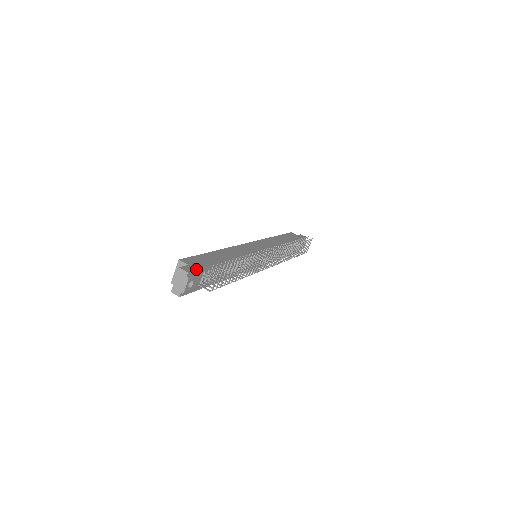
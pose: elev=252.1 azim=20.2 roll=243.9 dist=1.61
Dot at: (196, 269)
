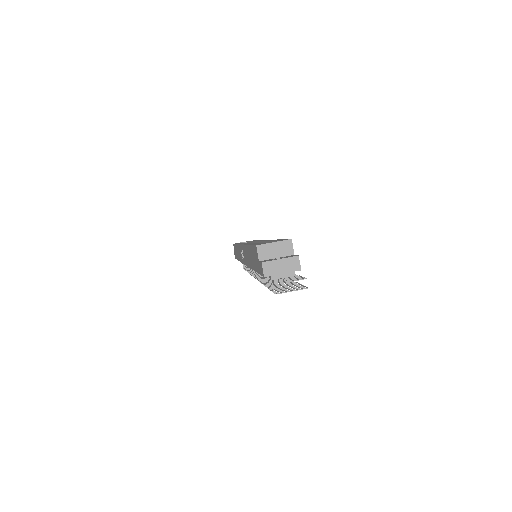
Dot at: occluded
